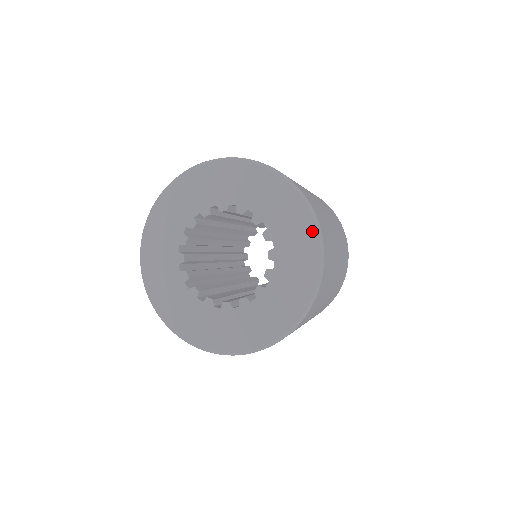
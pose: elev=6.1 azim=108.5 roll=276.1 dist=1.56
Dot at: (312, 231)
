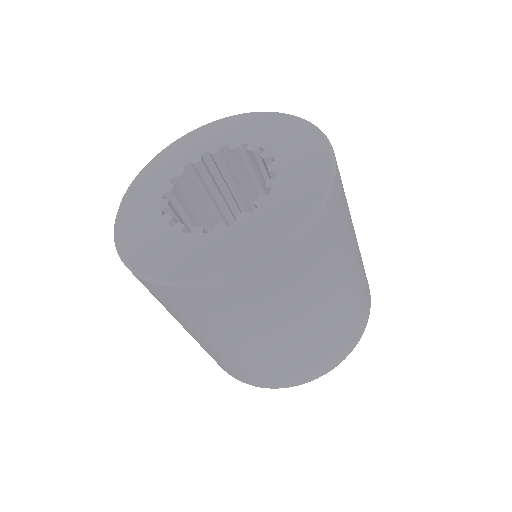
Dot at: (315, 135)
